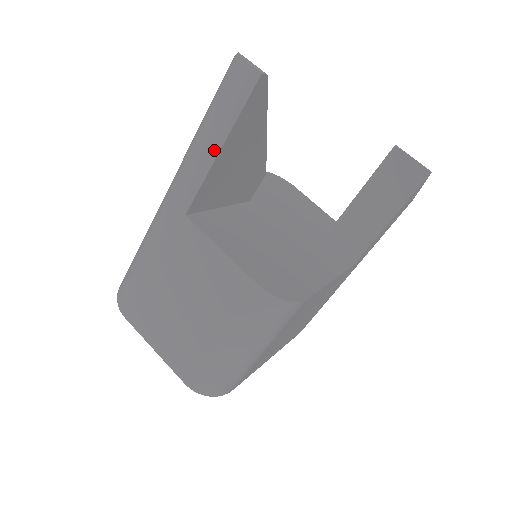
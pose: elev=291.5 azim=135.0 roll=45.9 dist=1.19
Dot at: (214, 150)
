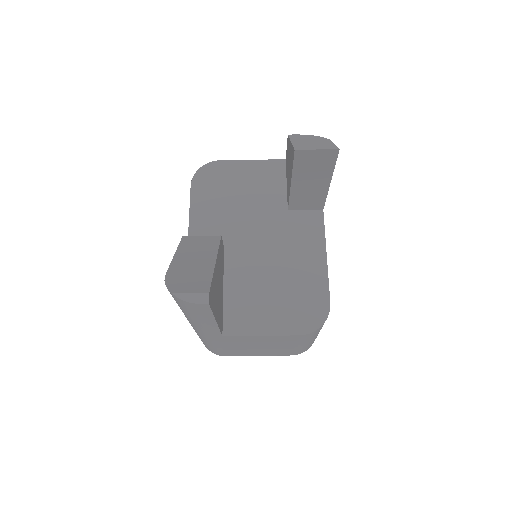
Dot at: (212, 323)
